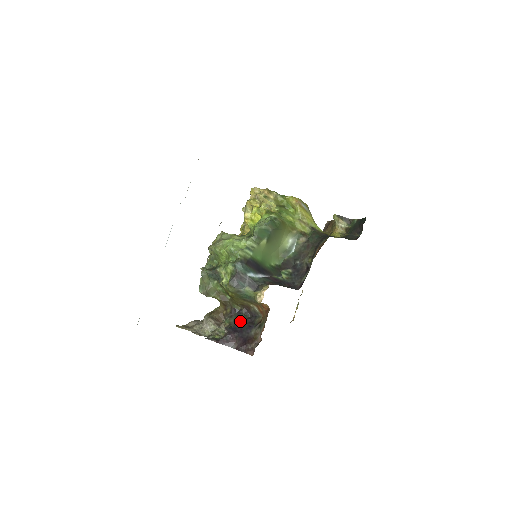
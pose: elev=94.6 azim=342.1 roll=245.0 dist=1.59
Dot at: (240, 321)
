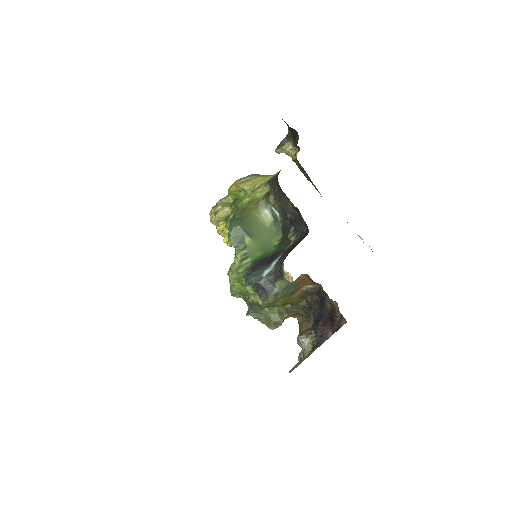
Dot at: (314, 310)
